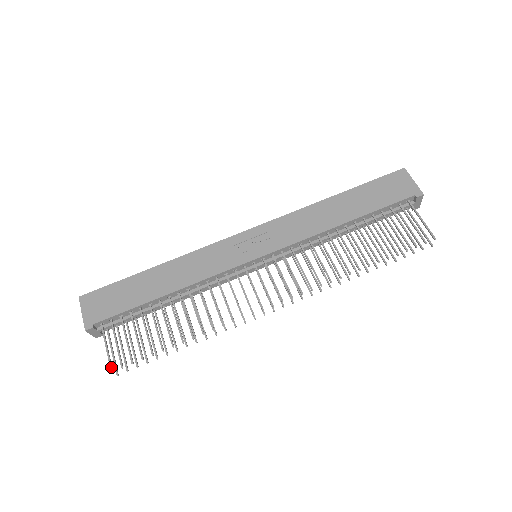
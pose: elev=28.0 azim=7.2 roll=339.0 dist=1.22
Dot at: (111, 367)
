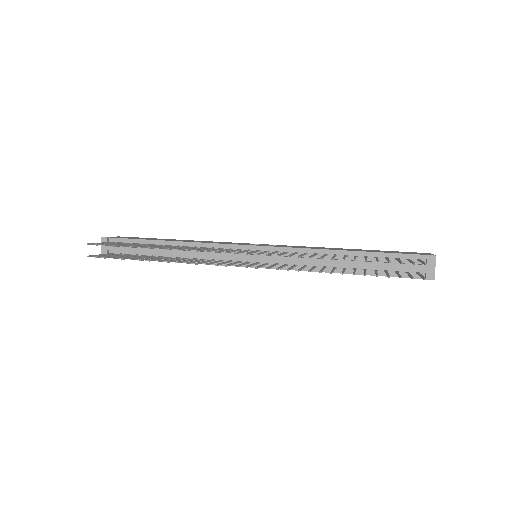
Dot at: (90, 243)
